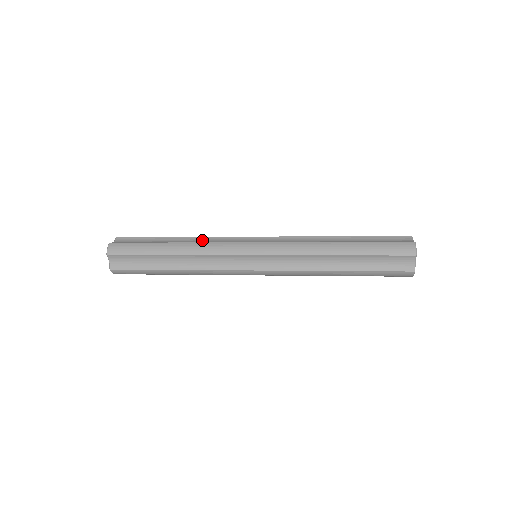
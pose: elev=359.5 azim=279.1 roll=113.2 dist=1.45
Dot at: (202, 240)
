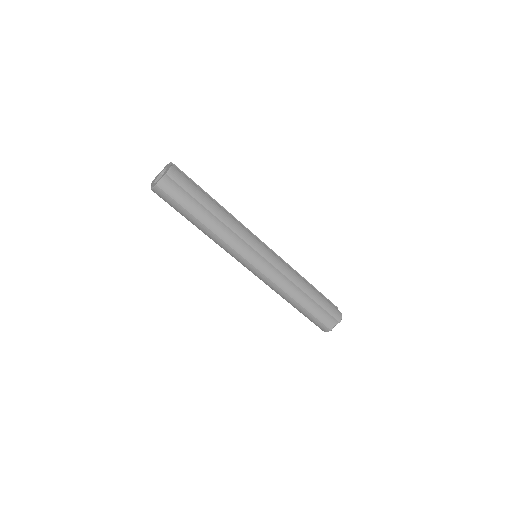
Dot at: occluded
